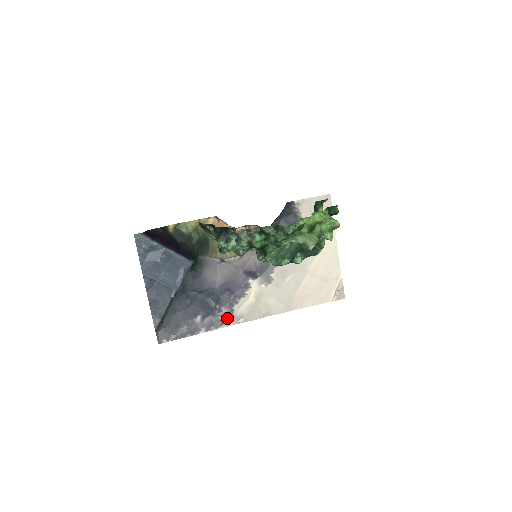
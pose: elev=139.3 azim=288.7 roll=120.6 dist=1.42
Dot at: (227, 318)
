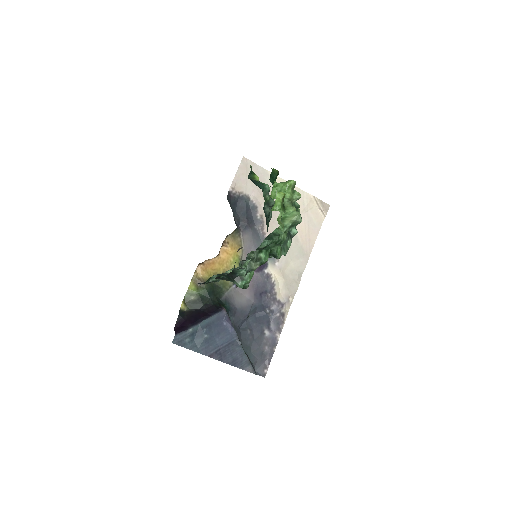
Dot at: (282, 310)
